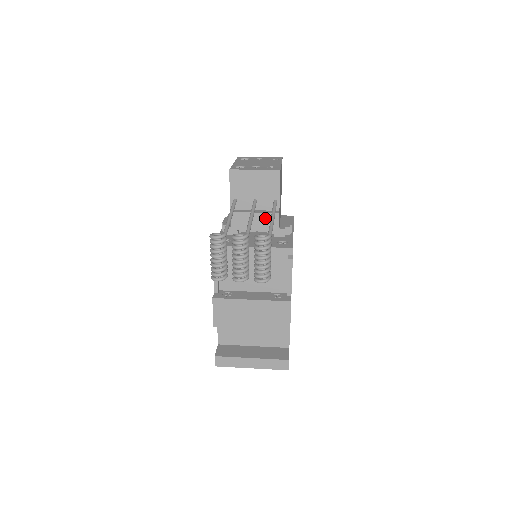
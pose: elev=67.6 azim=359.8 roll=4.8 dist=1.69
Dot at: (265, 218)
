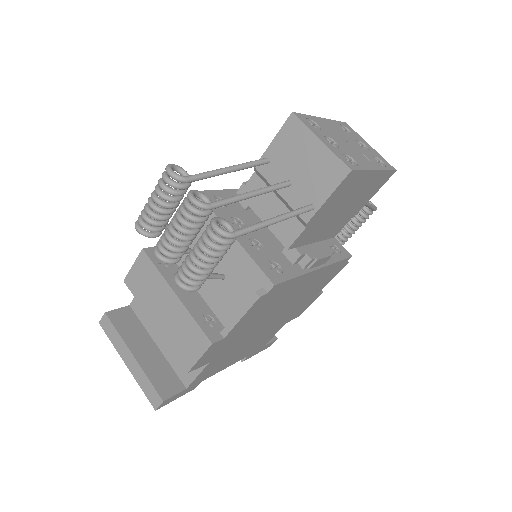
Dot at: occluded
